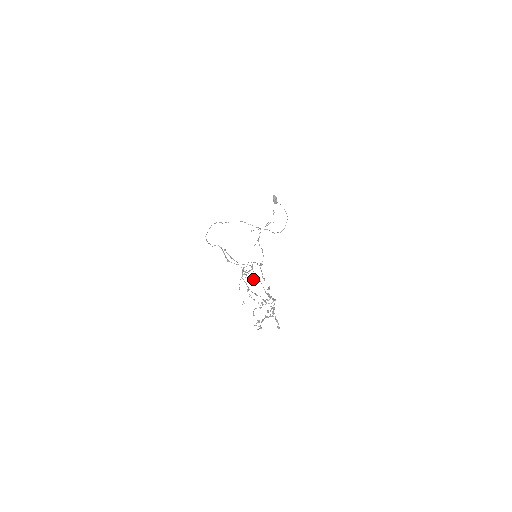
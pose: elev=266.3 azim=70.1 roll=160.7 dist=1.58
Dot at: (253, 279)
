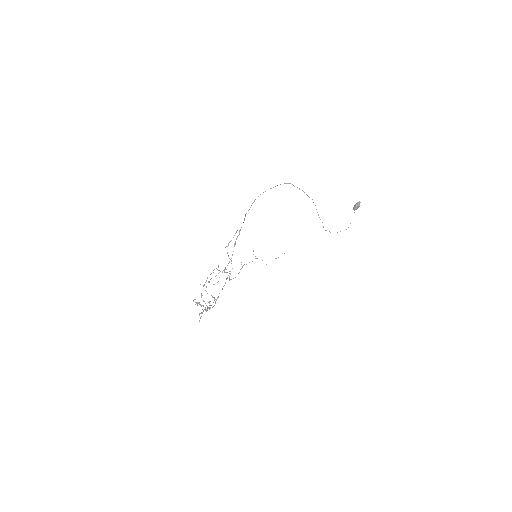
Dot at: occluded
